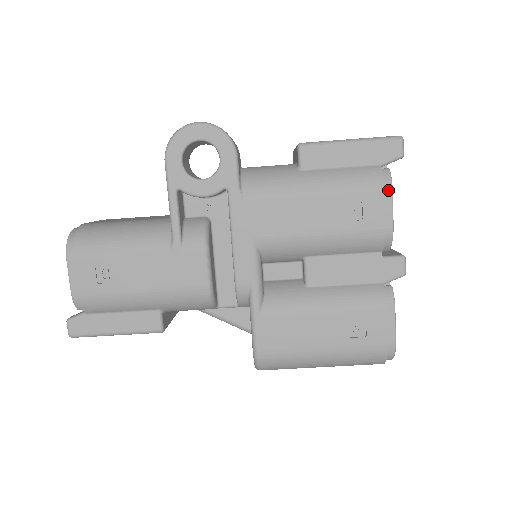
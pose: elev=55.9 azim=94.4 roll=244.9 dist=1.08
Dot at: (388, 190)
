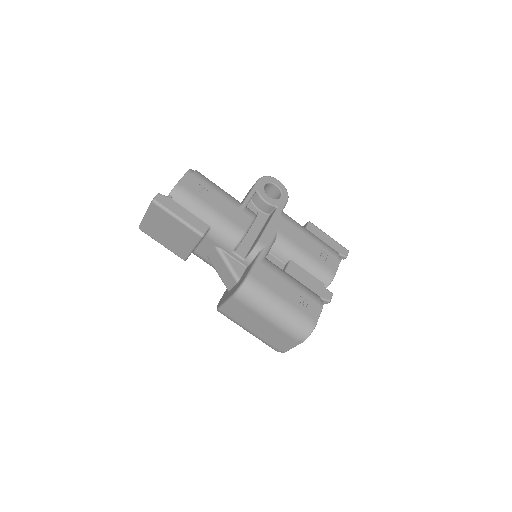
Dot at: (339, 260)
